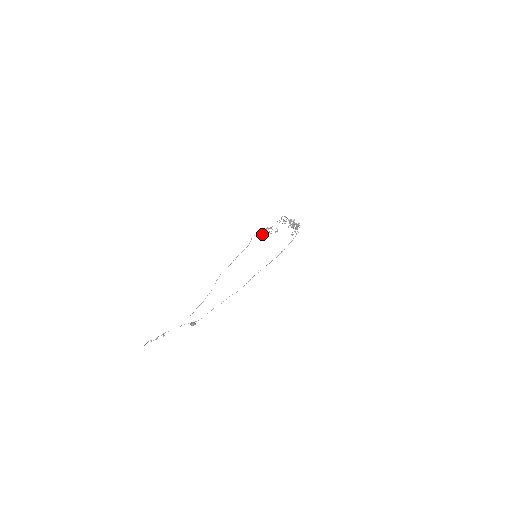
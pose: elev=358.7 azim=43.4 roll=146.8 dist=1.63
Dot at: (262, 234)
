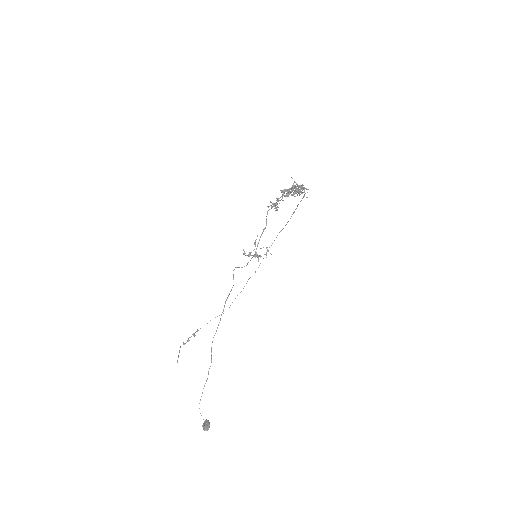
Dot at: (246, 265)
